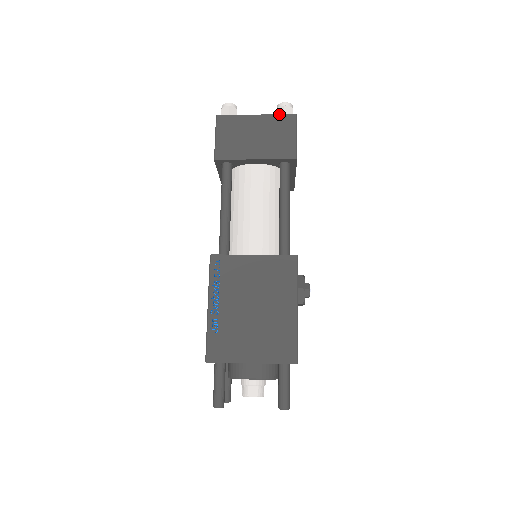
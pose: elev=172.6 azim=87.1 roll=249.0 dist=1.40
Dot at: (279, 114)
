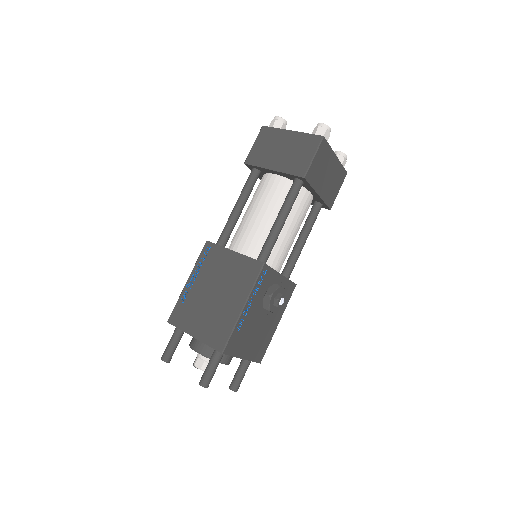
Dot at: occluded
